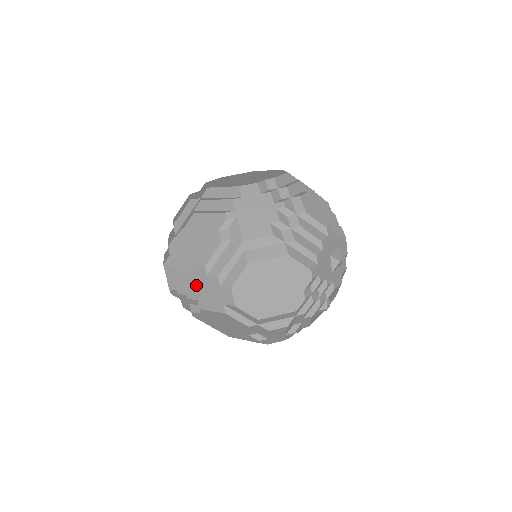
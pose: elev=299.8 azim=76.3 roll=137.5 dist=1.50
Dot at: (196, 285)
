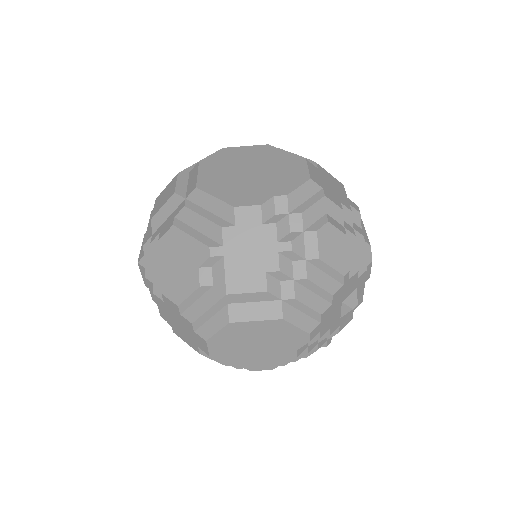
Dot at: (169, 313)
